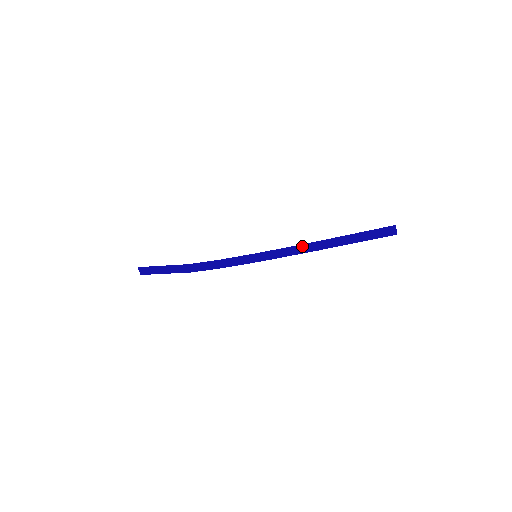
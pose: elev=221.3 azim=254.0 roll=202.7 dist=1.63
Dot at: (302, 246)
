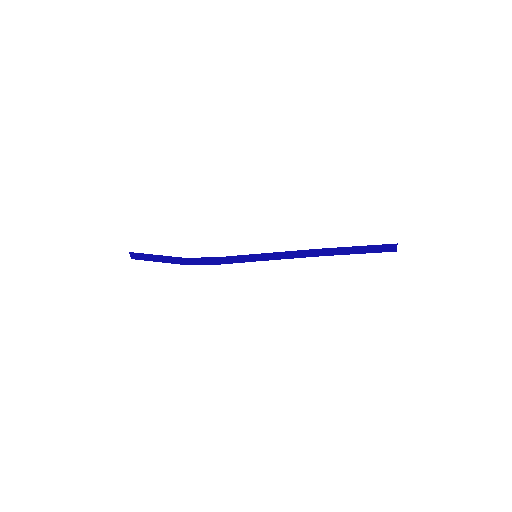
Dot at: (303, 251)
